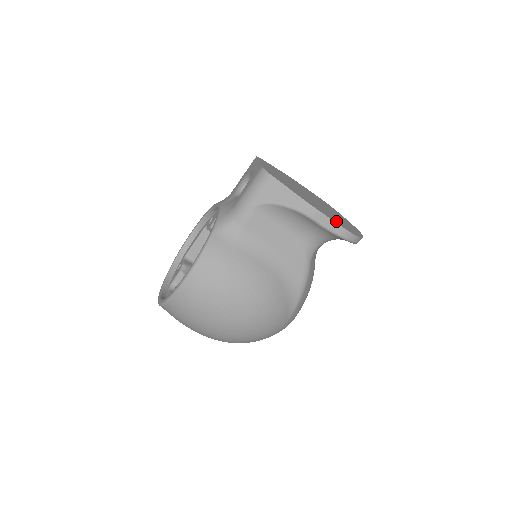
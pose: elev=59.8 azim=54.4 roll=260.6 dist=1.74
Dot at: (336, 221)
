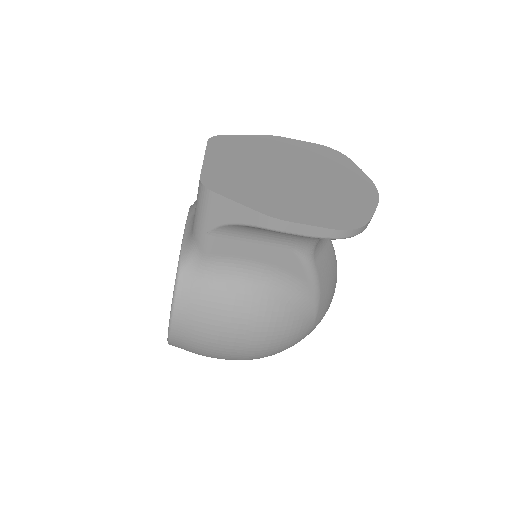
Dot at: (320, 219)
